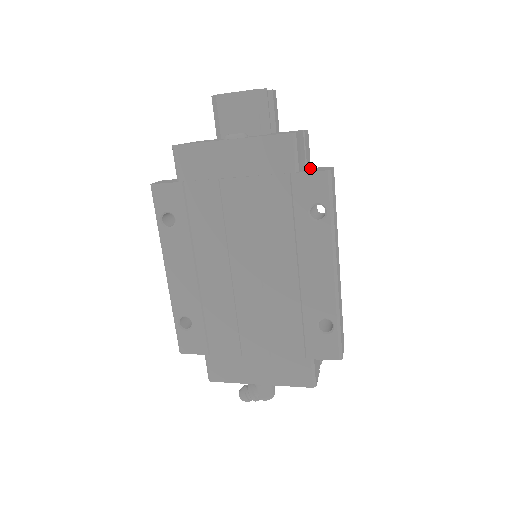
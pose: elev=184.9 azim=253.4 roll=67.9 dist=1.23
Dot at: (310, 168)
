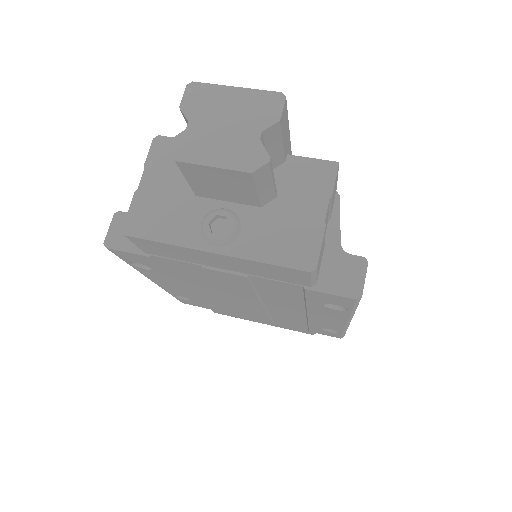
Dot at: (333, 254)
